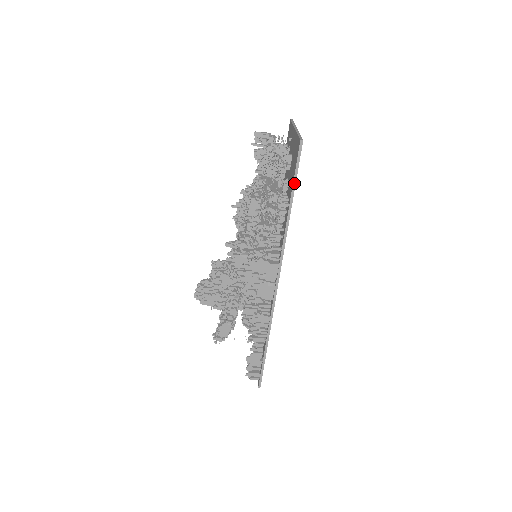
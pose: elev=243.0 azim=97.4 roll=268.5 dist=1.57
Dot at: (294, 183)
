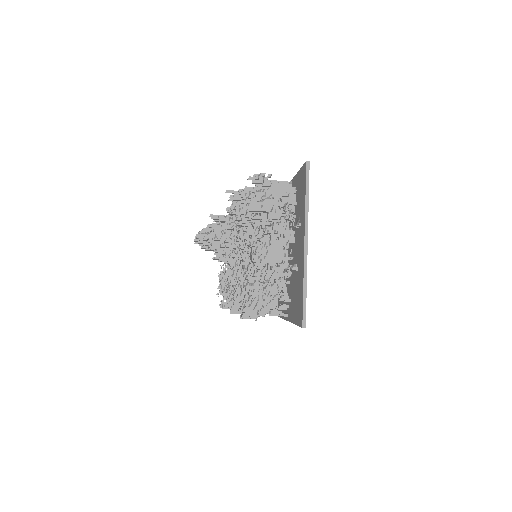
Dot at: (293, 323)
